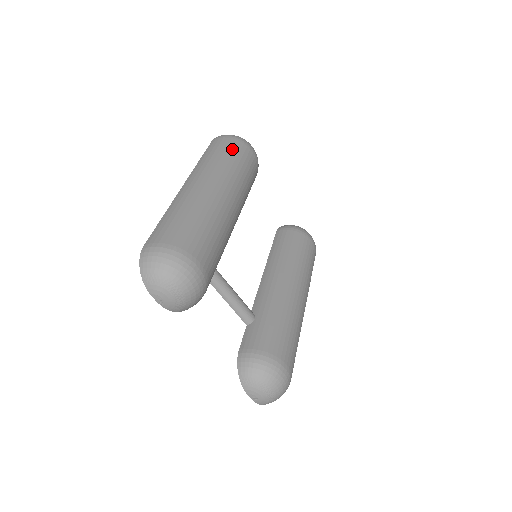
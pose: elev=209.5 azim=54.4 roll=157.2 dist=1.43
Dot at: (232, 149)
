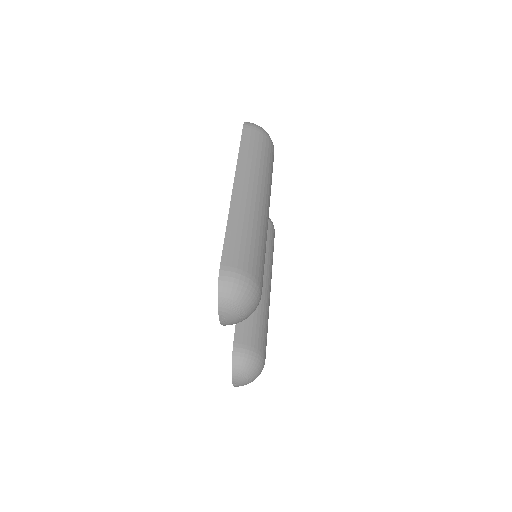
Dot at: (266, 150)
